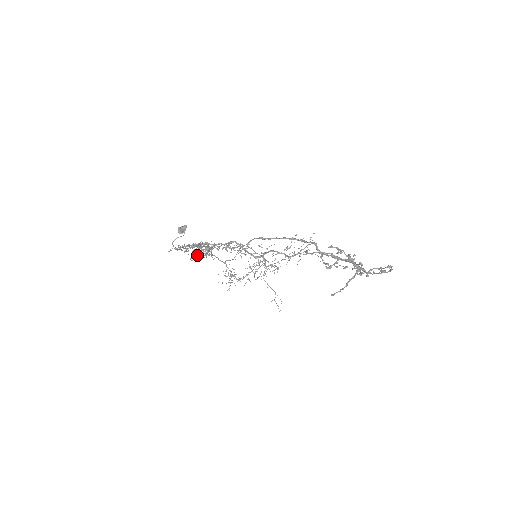
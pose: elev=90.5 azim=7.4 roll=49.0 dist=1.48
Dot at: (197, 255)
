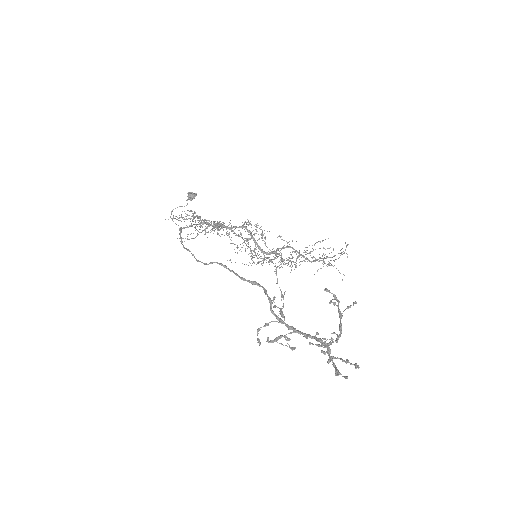
Dot at: (193, 233)
